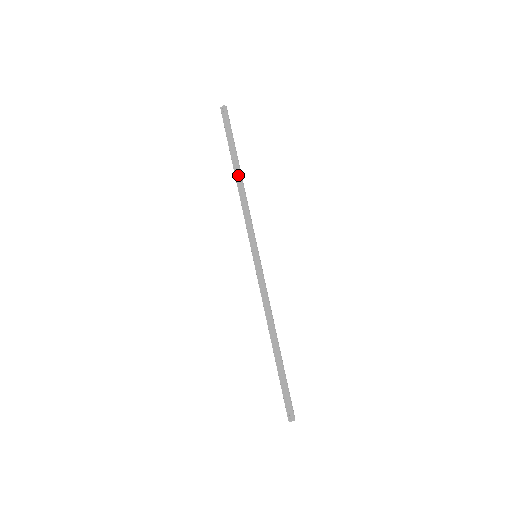
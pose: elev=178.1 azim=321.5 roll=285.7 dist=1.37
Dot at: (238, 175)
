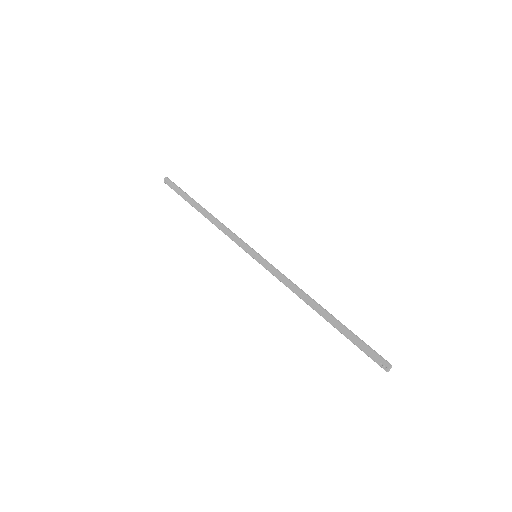
Dot at: (203, 211)
